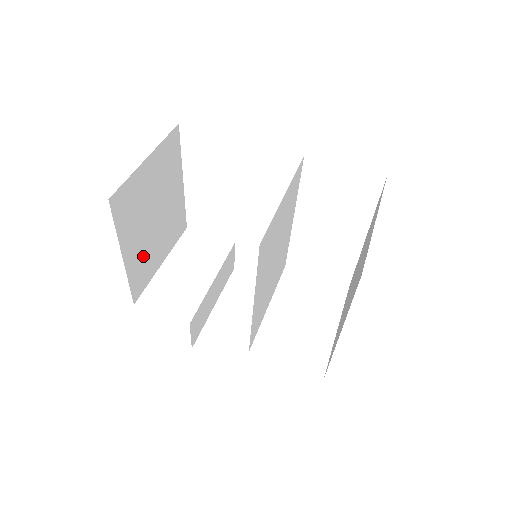
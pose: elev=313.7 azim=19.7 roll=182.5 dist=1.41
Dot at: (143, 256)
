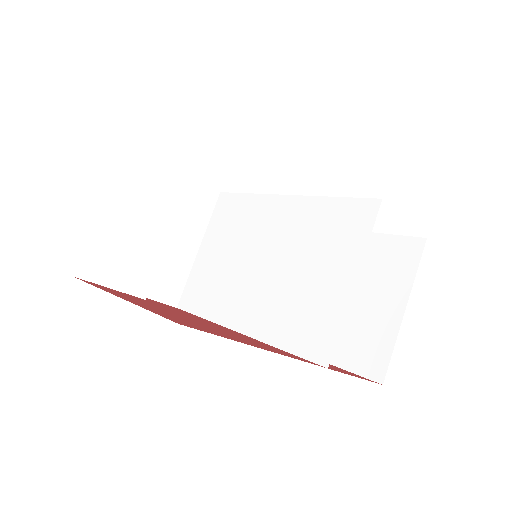
Dot at: occluded
